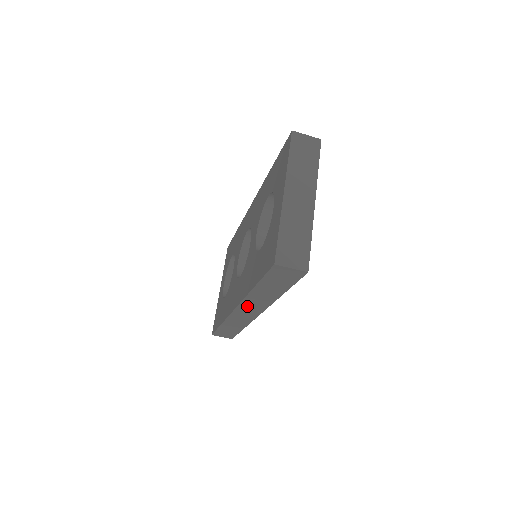
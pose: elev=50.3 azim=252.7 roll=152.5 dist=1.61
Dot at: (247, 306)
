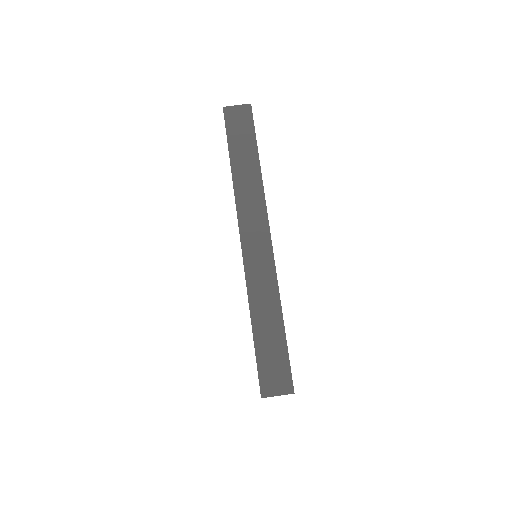
Dot at: (247, 220)
